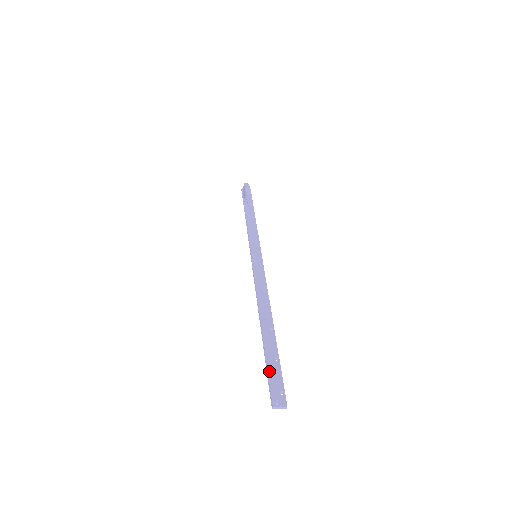
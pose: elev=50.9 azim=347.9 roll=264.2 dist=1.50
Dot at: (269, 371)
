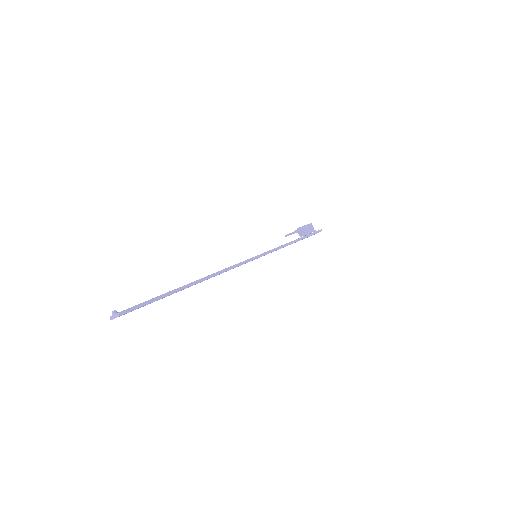
Dot at: occluded
